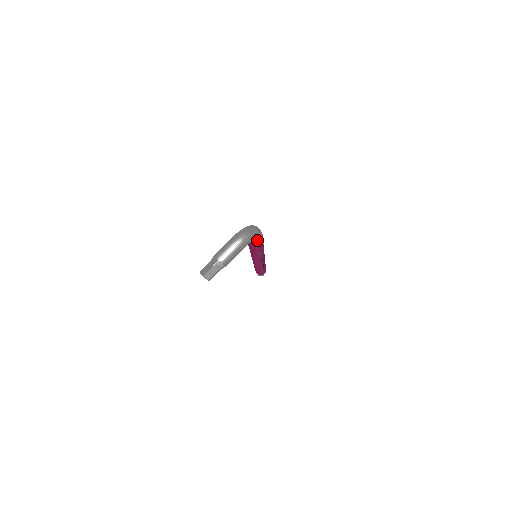
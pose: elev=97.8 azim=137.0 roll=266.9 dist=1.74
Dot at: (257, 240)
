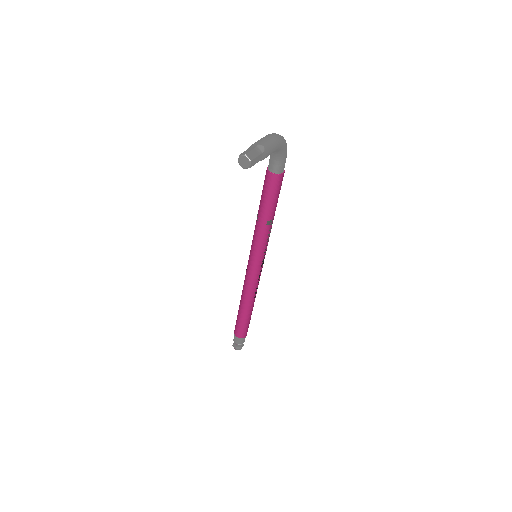
Dot at: (282, 165)
